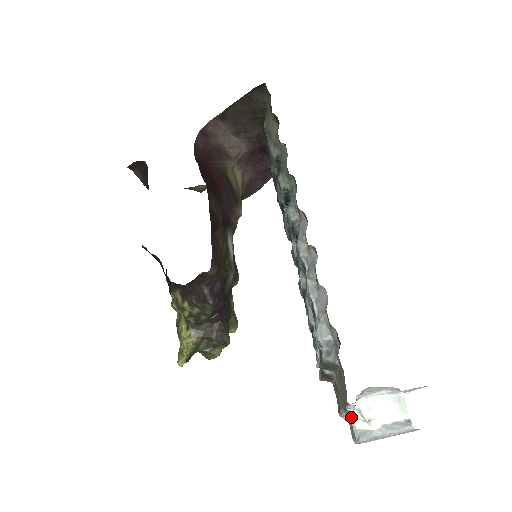
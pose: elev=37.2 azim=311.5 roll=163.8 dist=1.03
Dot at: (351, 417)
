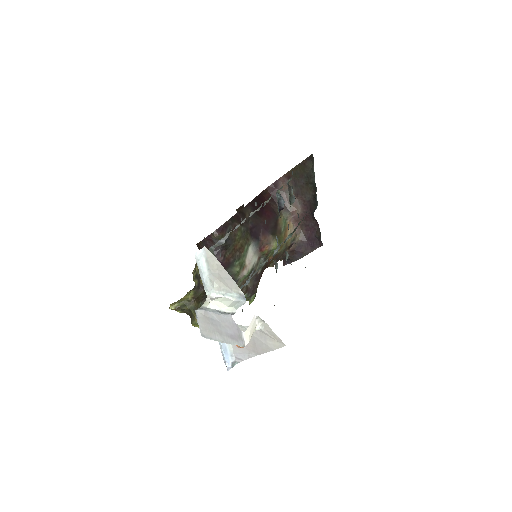
Dot at: (206, 302)
